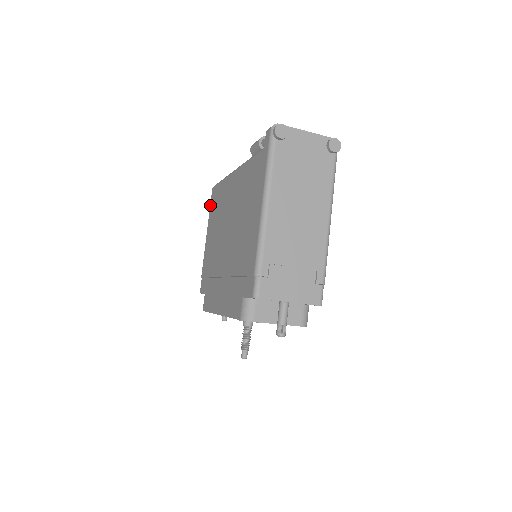
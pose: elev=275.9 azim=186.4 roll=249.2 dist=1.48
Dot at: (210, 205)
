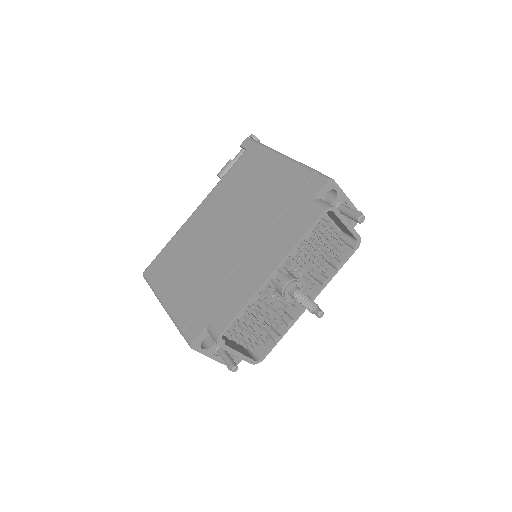
Dot at: (150, 281)
